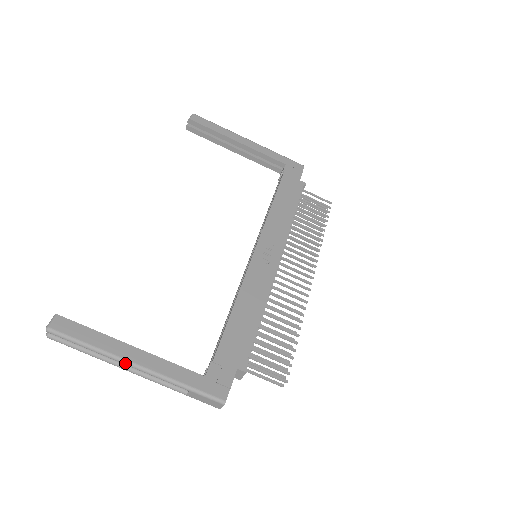
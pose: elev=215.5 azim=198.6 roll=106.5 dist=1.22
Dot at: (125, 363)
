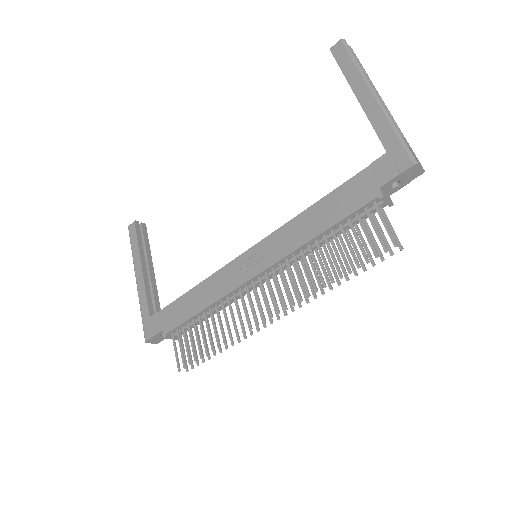
Dot at: (135, 273)
